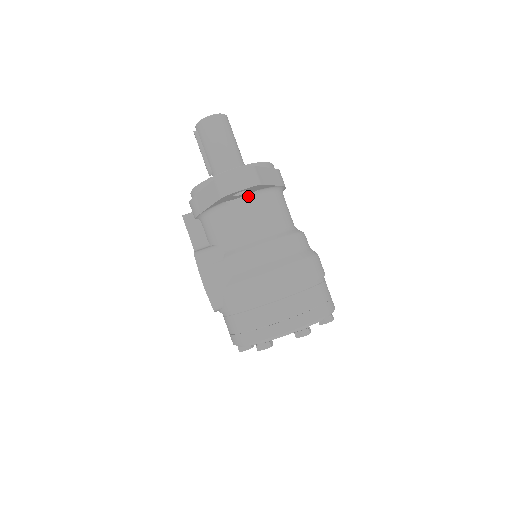
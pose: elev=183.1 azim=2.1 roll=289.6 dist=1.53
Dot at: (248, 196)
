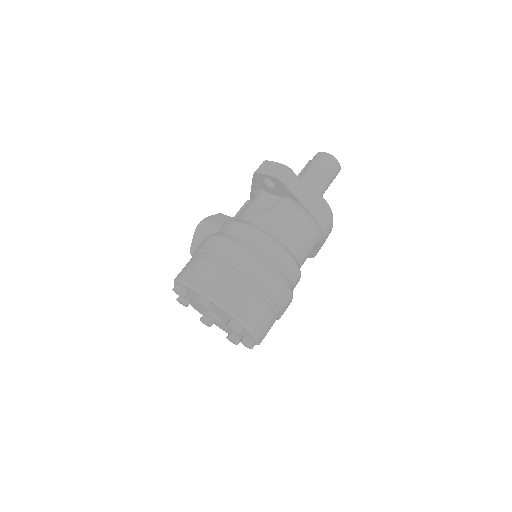
Dot at: (279, 197)
